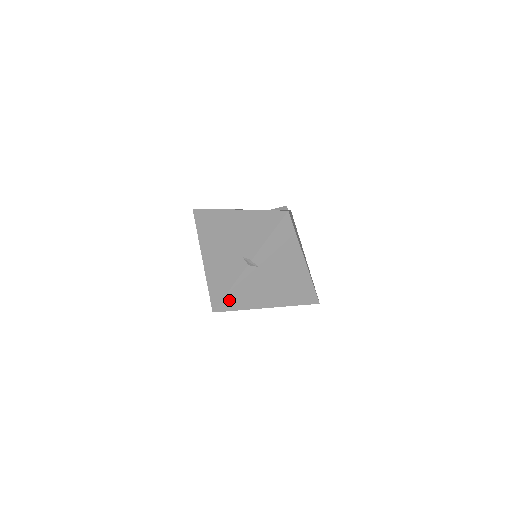
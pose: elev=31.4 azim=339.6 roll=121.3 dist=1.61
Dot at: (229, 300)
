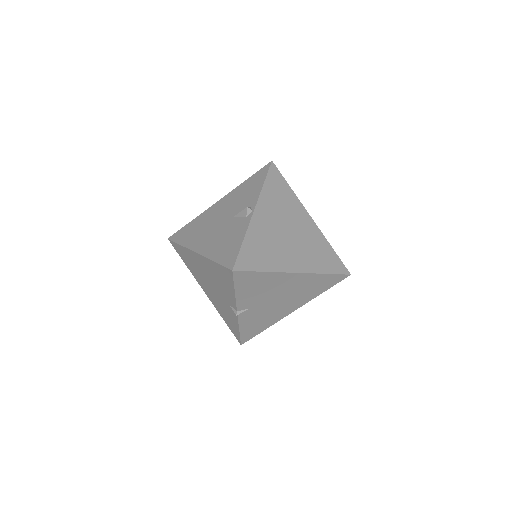
Dot at: (247, 333)
